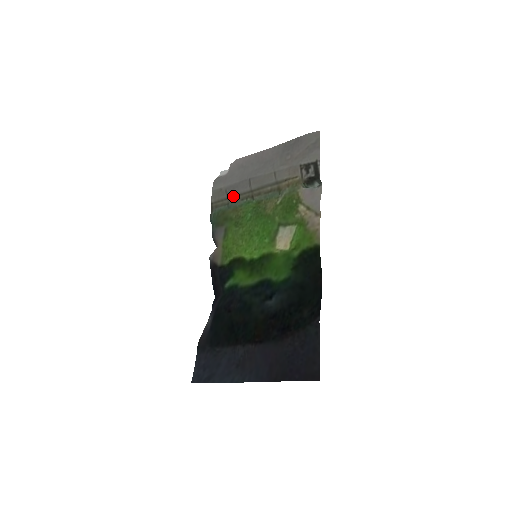
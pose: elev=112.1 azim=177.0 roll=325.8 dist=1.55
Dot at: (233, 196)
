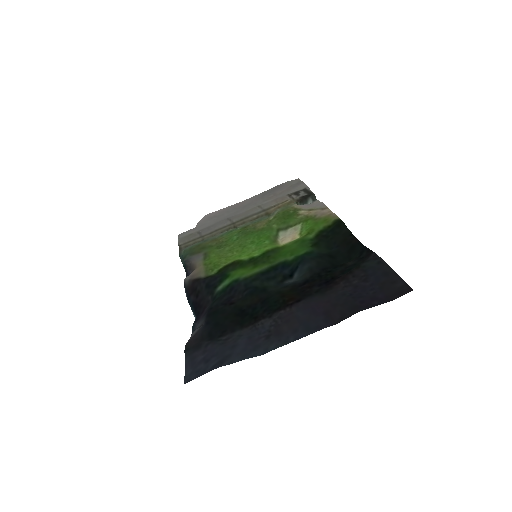
Dot at: (209, 233)
